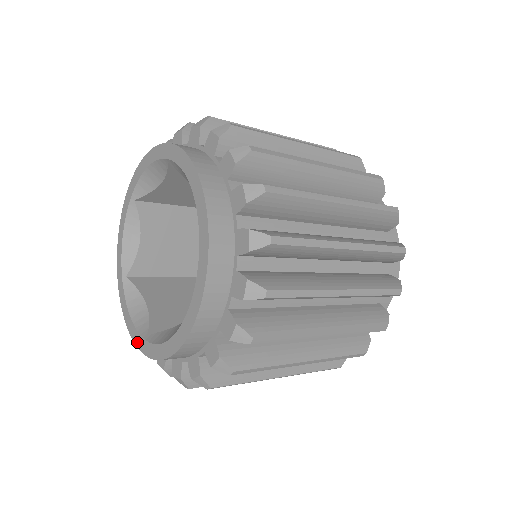
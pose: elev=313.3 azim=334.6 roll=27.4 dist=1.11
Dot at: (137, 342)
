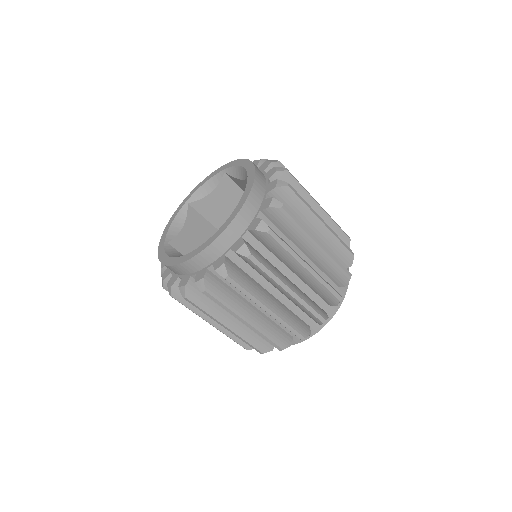
Dot at: (173, 263)
